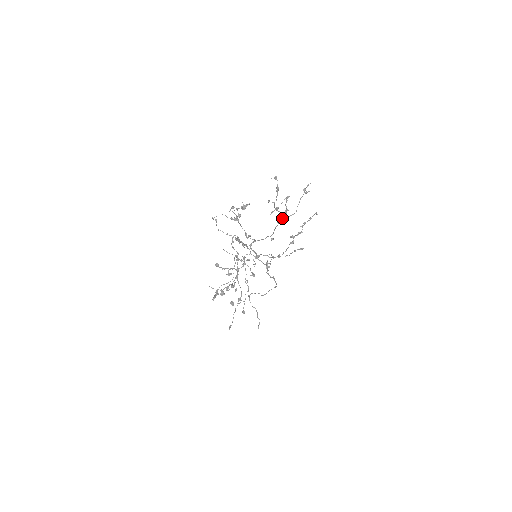
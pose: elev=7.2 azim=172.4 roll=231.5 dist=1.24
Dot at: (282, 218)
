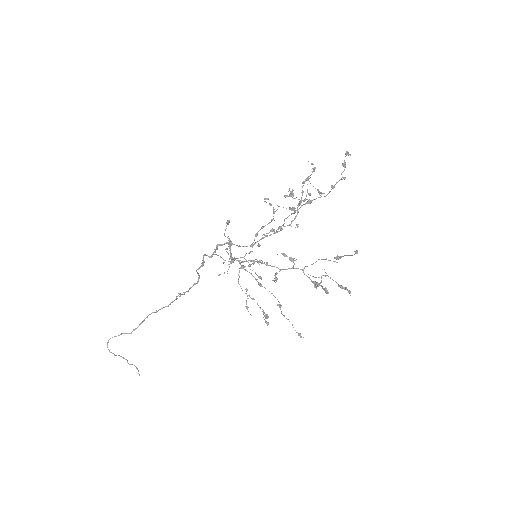
Dot at: (314, 199)
